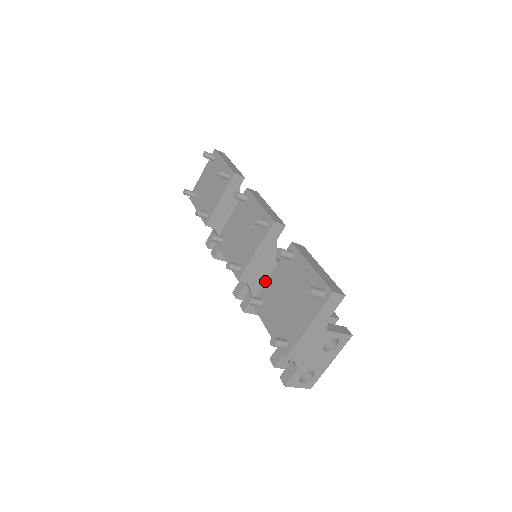
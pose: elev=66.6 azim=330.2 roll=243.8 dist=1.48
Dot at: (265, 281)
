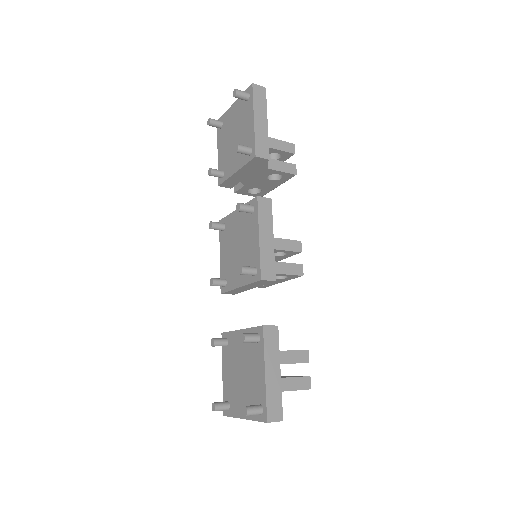
Dot at: occluded
